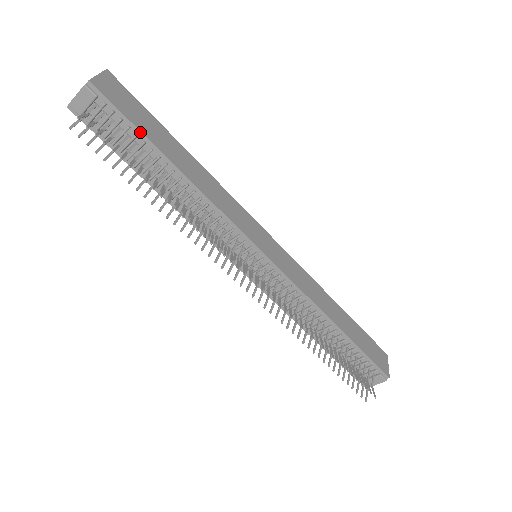
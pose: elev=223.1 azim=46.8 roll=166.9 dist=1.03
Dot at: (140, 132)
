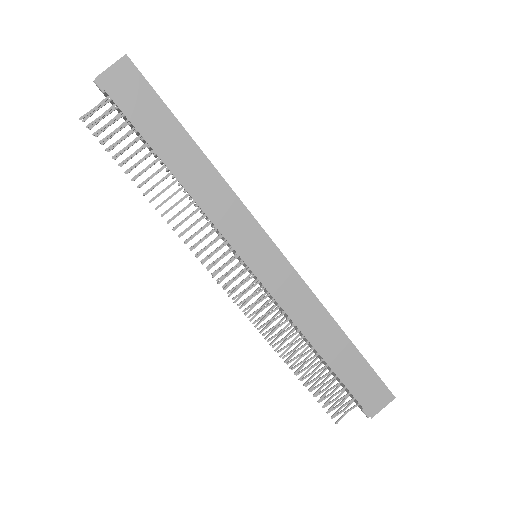
Dot at: (137, 130)
